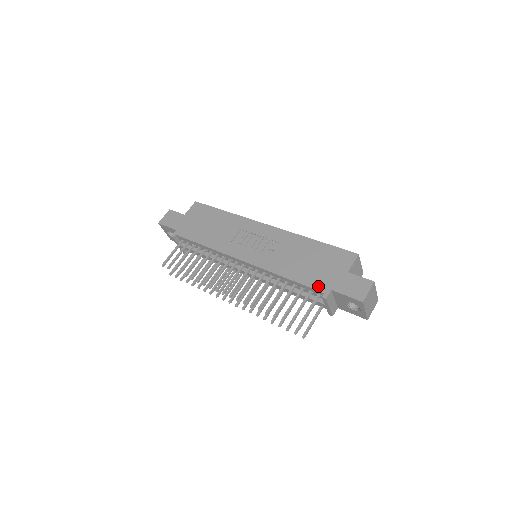
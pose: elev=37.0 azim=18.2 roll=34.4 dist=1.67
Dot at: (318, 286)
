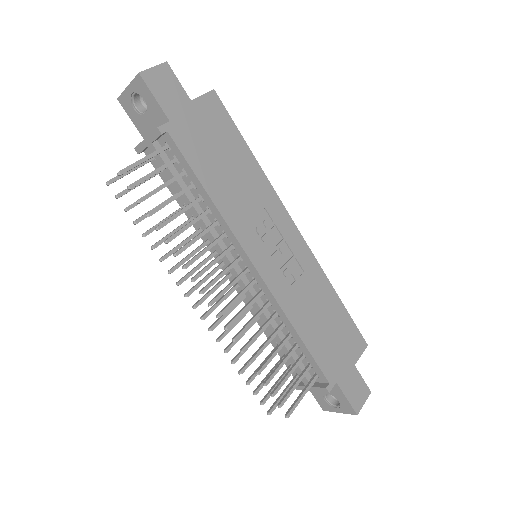
Dot at: (327, 369)
